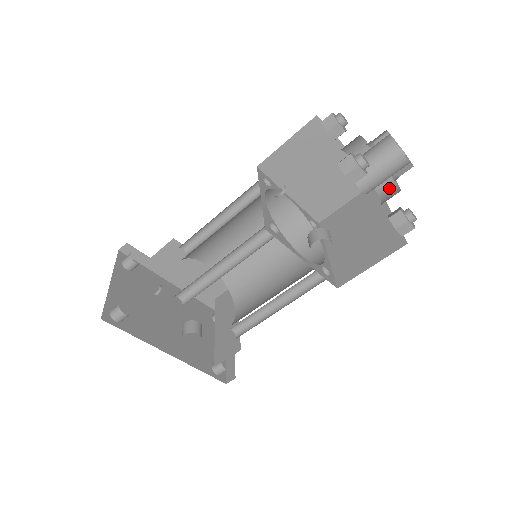
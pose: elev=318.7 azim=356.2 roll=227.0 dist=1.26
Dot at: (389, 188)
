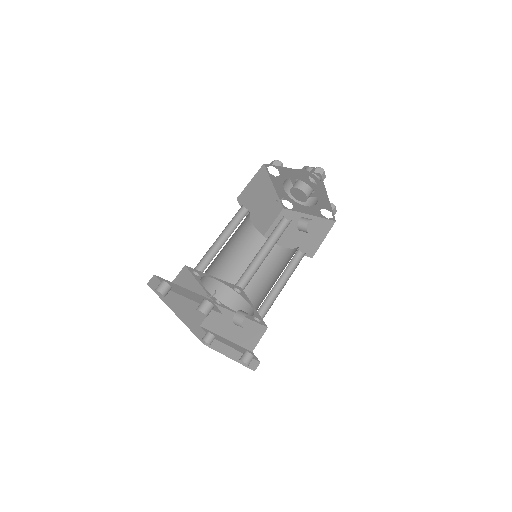
Dot at: (308, 200)
